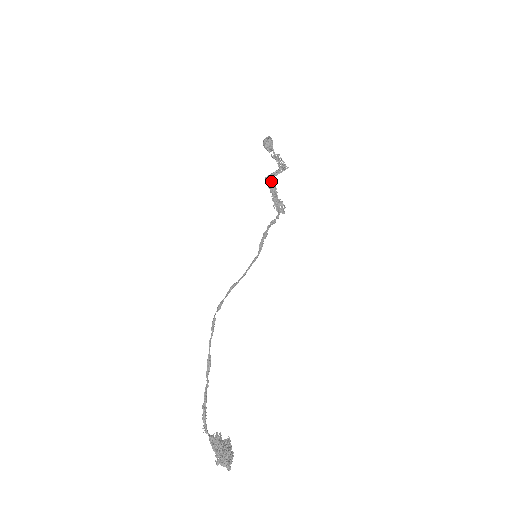
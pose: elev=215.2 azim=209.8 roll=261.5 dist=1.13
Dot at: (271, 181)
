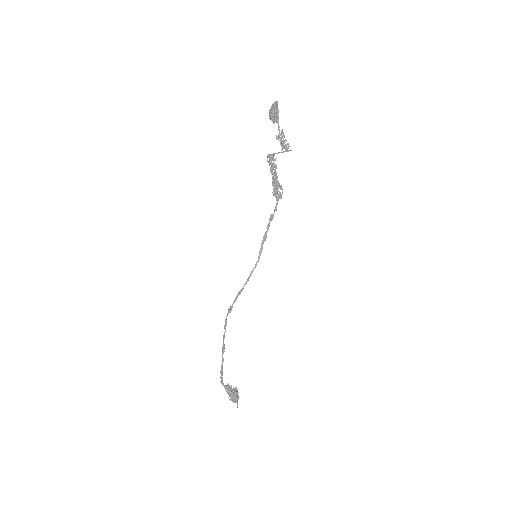
Dot at: (272, 158)
